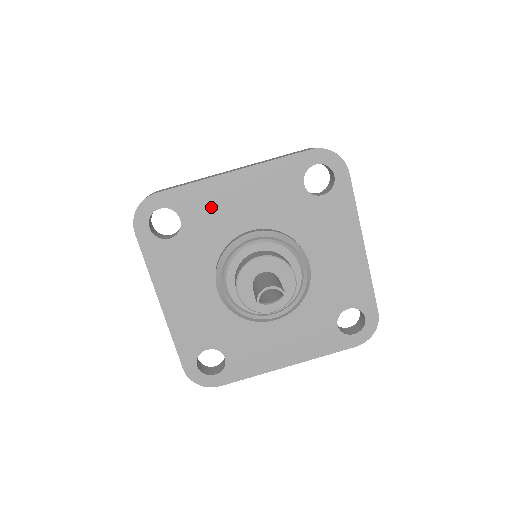
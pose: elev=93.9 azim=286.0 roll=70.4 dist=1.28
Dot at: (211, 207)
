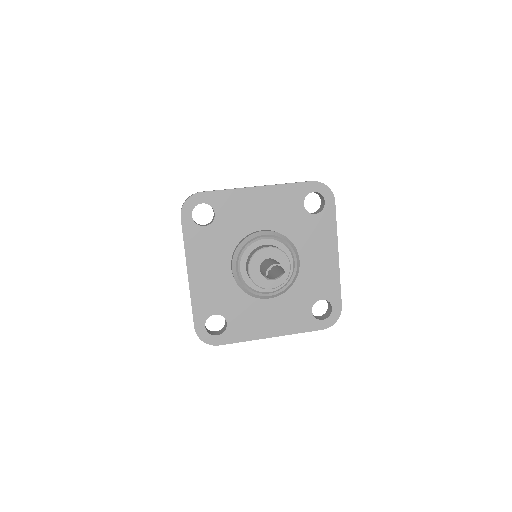
Dot at: (238, 209)
